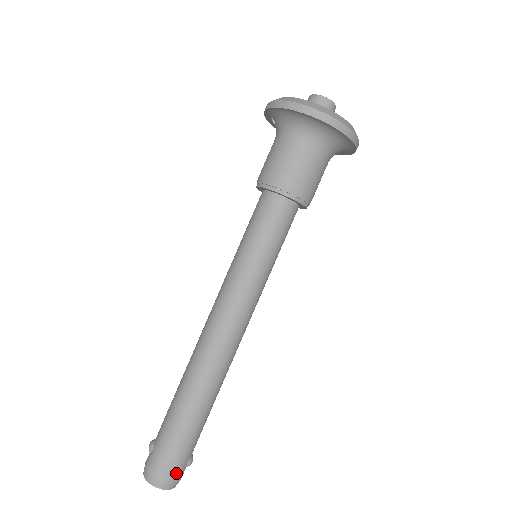
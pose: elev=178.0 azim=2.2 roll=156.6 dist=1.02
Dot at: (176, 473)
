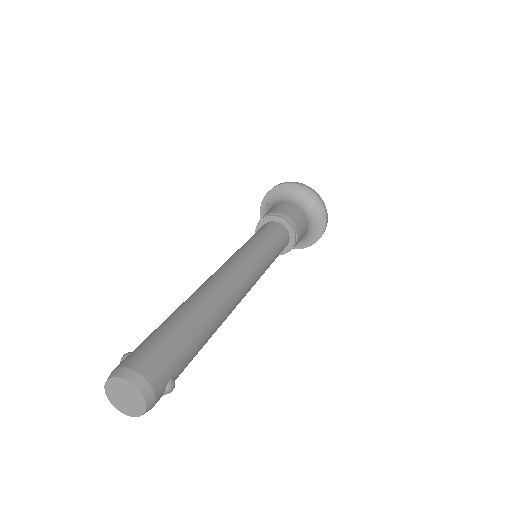
Dot at: (158, 375)
